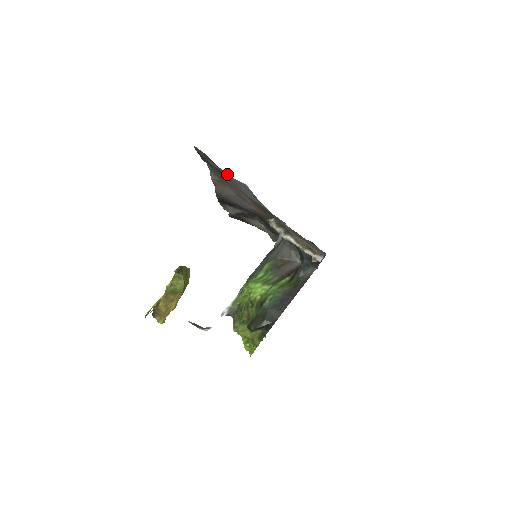
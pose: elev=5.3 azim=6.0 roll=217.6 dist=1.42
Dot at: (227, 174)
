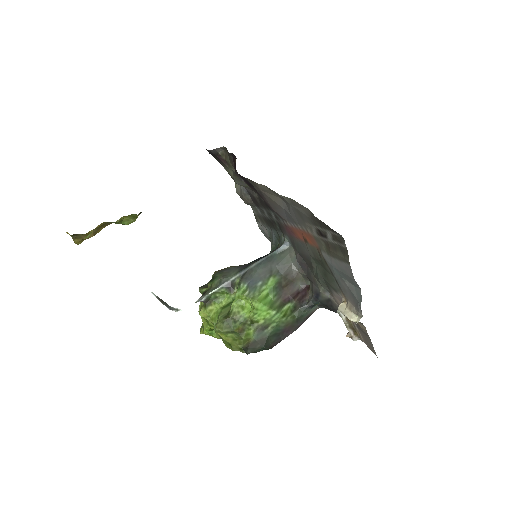
Dot at: (350, 270)
